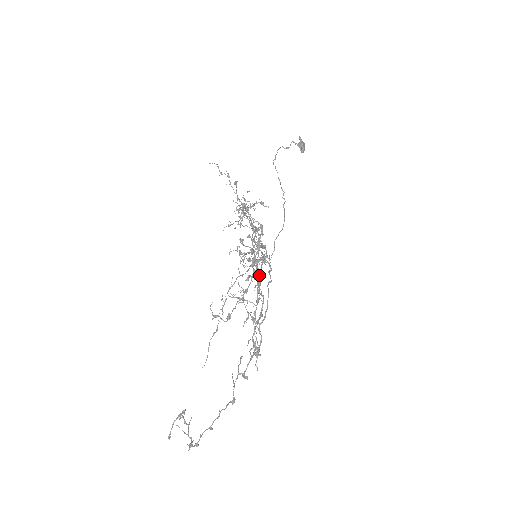
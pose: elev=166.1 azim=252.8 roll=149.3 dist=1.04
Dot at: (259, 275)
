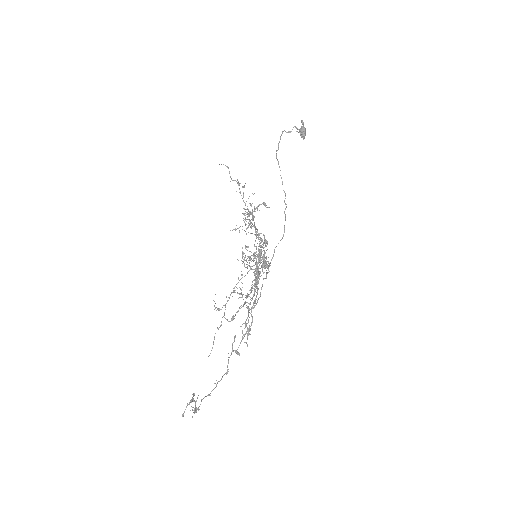
Dot at: (258, 276)
